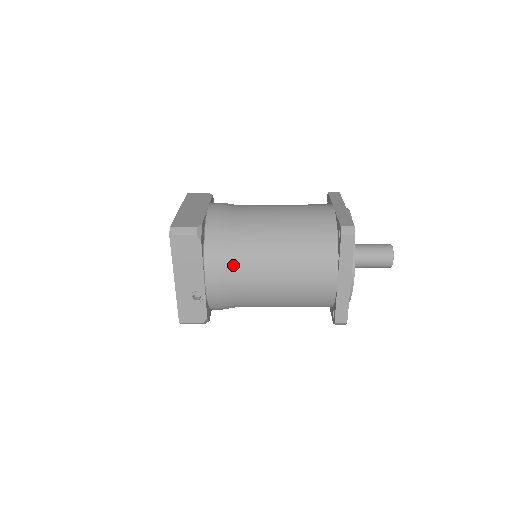
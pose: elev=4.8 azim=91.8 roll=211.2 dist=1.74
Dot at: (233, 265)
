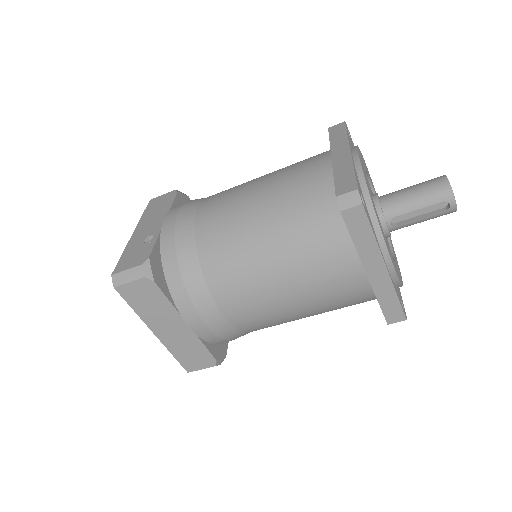
Dot at: (203, 200)
